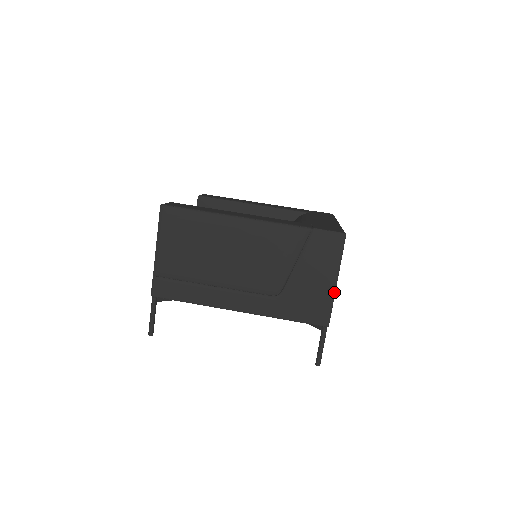
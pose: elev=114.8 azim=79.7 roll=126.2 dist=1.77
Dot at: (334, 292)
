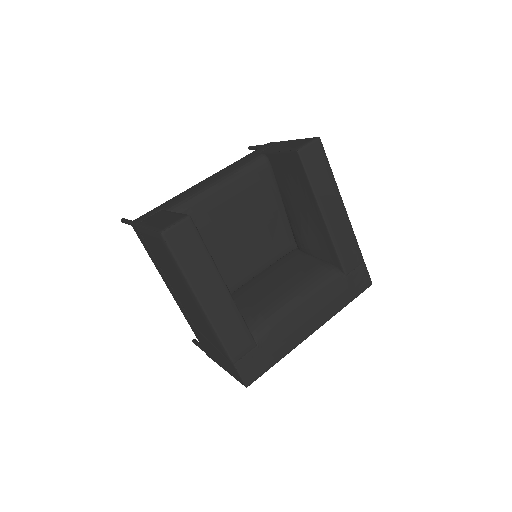
Dot at: occluded
